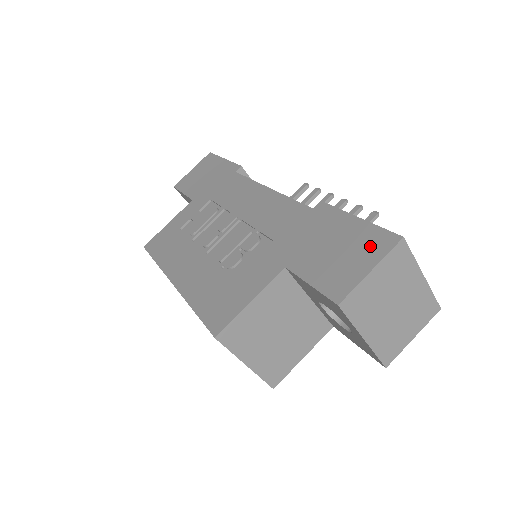
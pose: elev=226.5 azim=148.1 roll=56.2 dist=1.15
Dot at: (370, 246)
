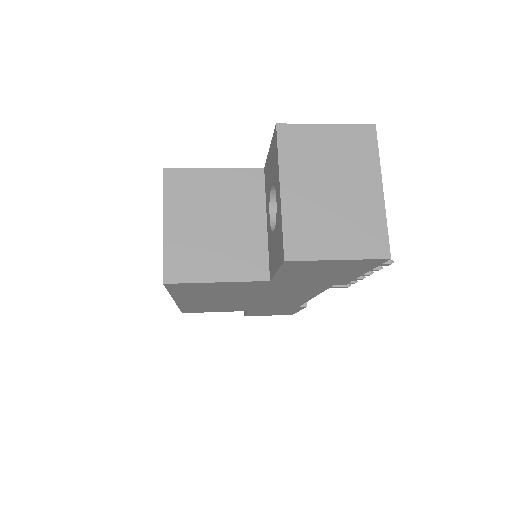
Dot at: occluded
